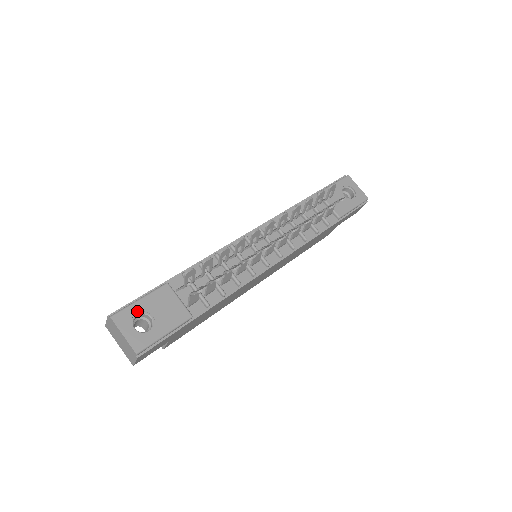
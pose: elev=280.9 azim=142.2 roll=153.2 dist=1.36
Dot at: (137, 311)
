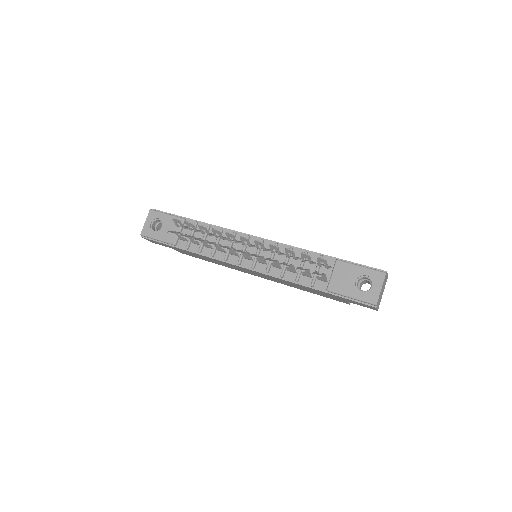
Dot at: (160, 218)
